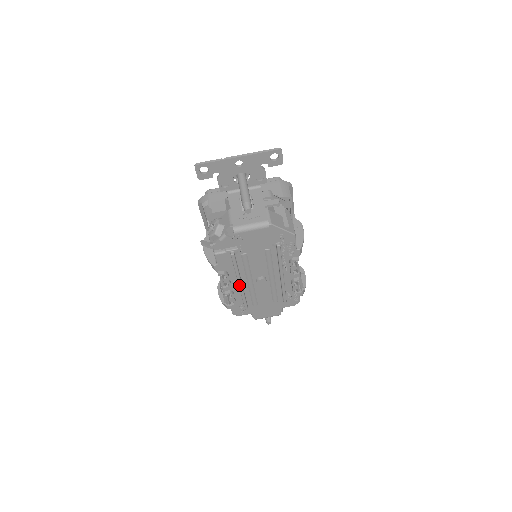
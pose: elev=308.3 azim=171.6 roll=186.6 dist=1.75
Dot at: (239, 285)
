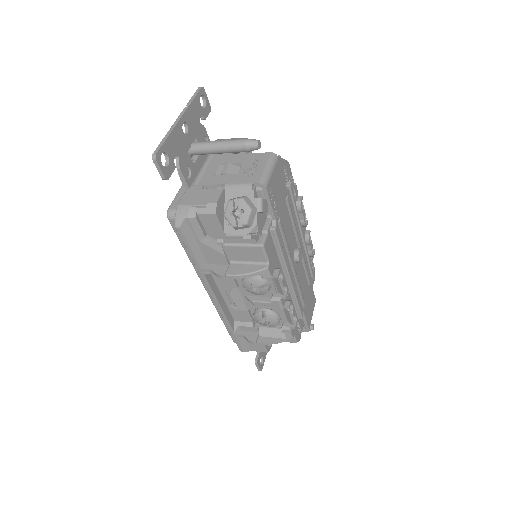
Dot at: (290, 280)
